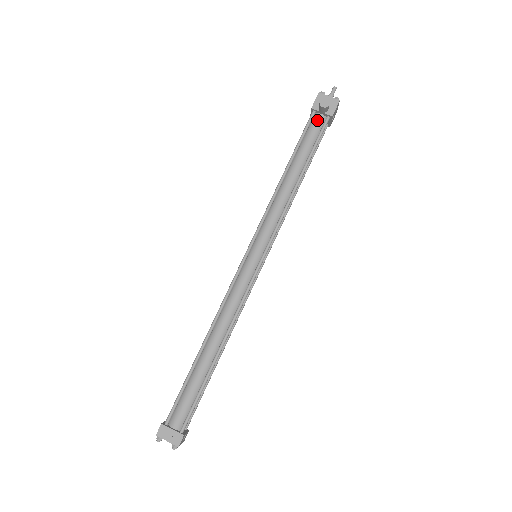
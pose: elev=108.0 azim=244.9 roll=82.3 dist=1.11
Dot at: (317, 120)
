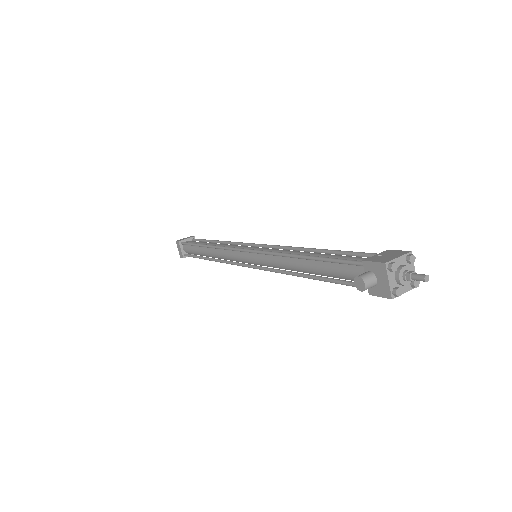
Dot at: (360, 273)
